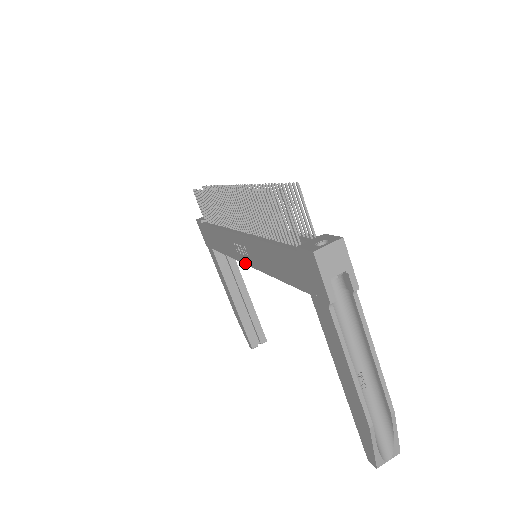
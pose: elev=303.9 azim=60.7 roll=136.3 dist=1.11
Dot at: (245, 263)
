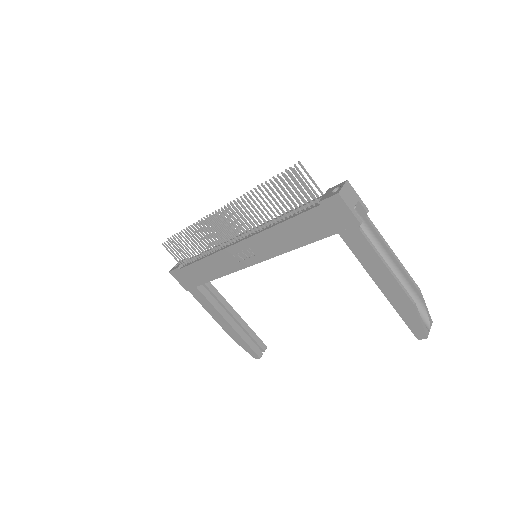
Dot at: (250, 265)
